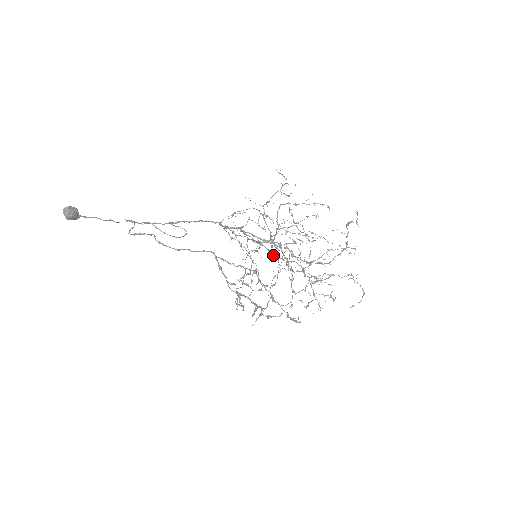
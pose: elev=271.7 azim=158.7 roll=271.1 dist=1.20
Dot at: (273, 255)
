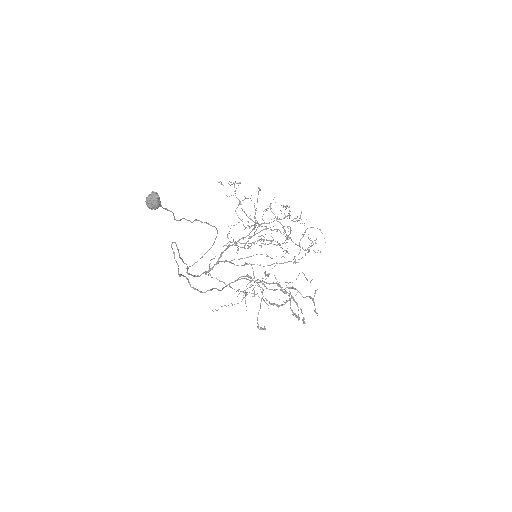
Dot at: (267, 228)
